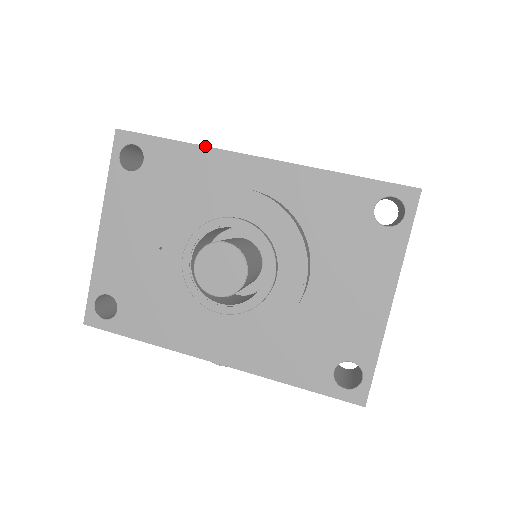
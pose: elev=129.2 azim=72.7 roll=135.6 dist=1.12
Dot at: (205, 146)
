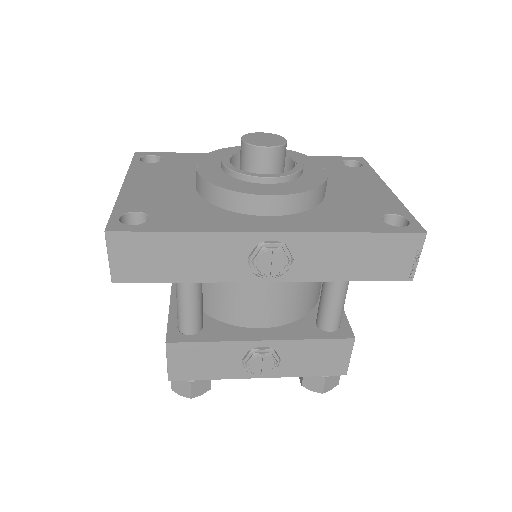
Dot at: occluded
